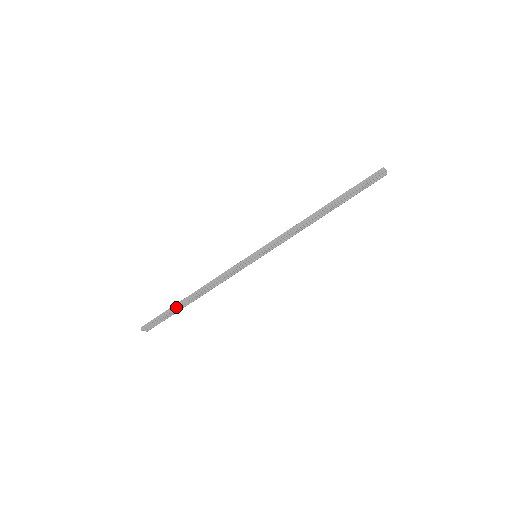
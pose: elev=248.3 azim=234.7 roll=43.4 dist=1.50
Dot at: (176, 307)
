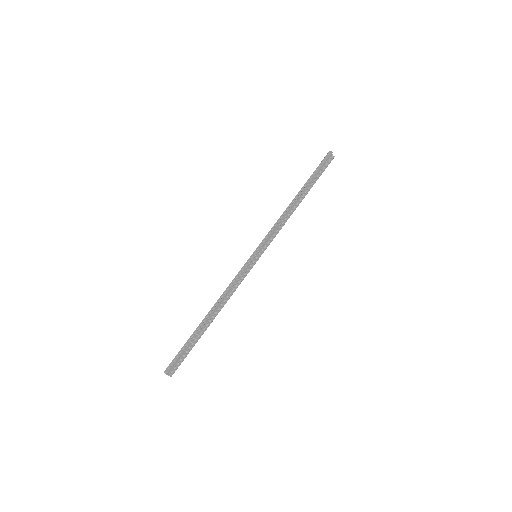
Dot at: (196, 333)
